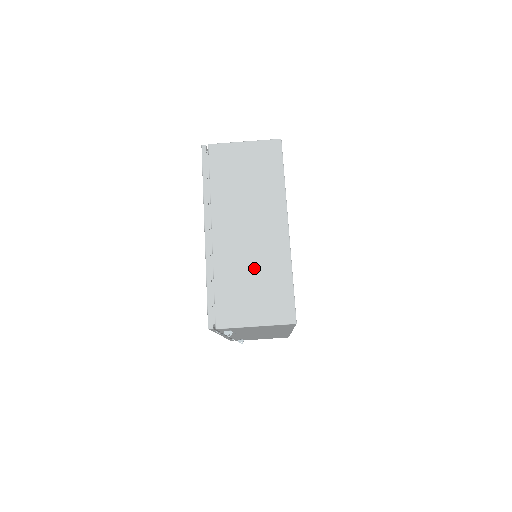
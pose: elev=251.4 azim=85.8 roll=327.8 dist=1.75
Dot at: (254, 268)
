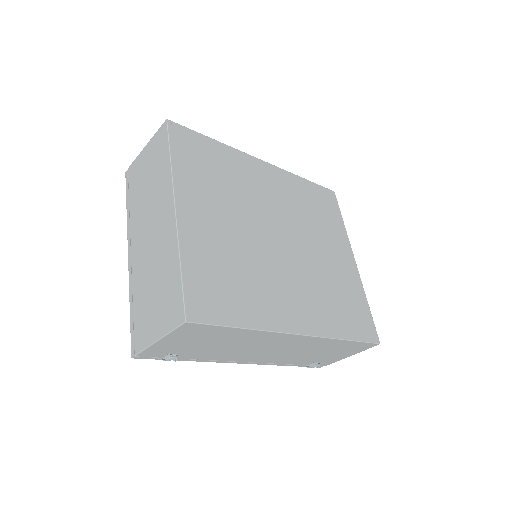
Dot at: (155, 272)
